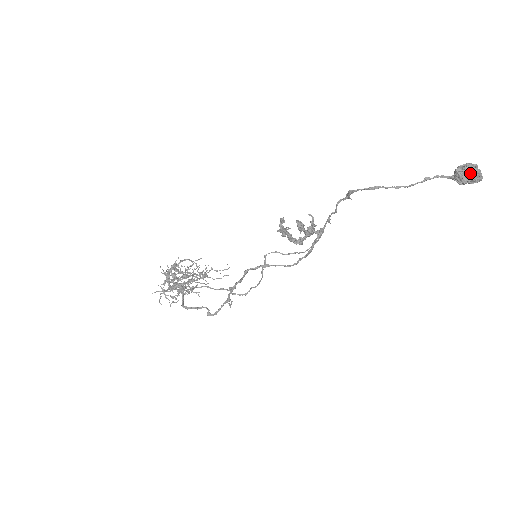
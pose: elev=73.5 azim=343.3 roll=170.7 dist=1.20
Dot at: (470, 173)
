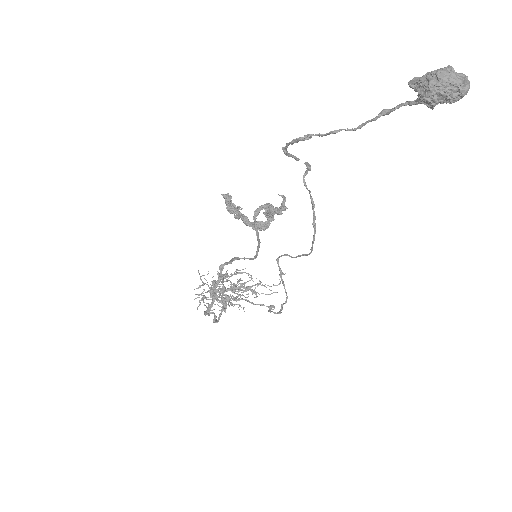
Dot at: (428, 81)
